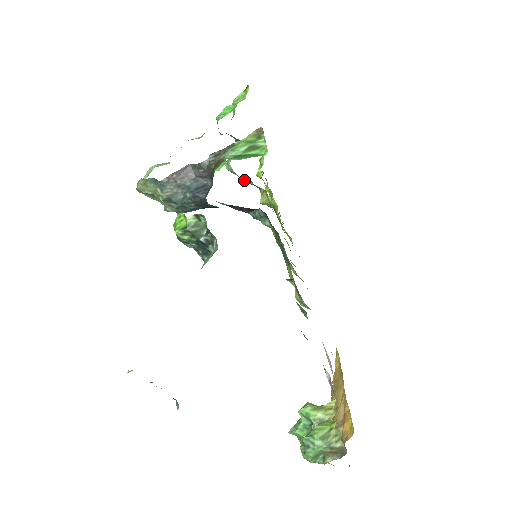
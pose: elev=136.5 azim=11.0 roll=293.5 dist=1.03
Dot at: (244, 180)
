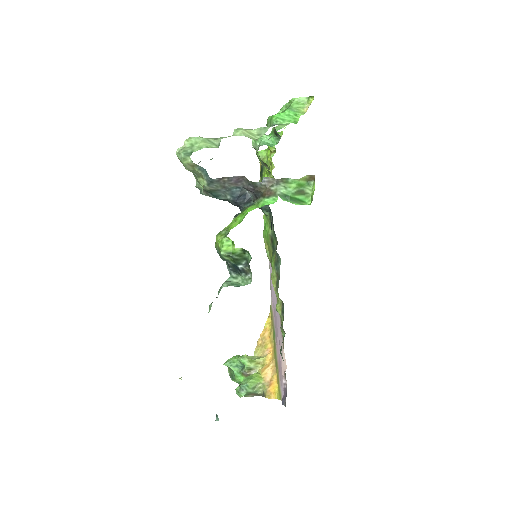
Dot at: (262, 161)
